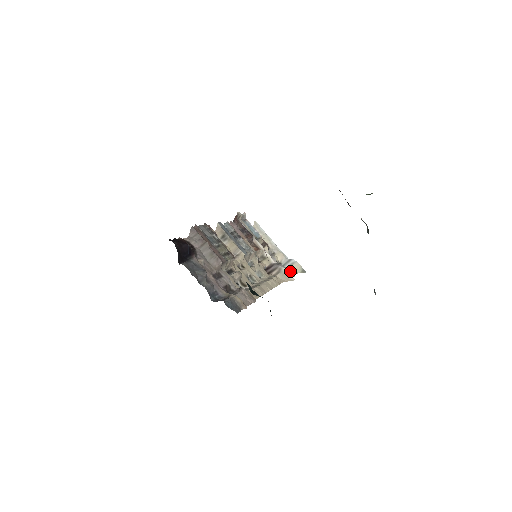
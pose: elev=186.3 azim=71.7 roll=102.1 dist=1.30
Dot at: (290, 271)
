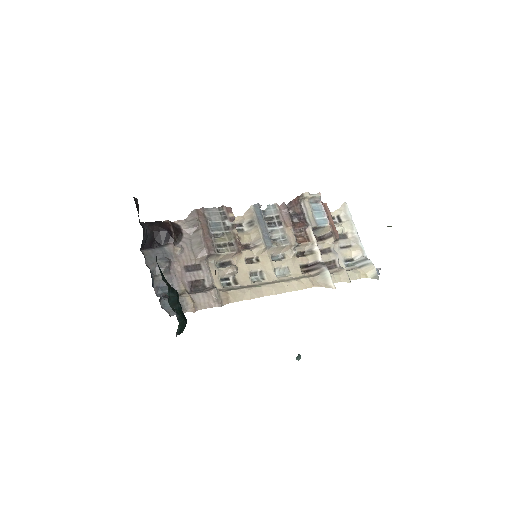
Dot at: (347, 274)
